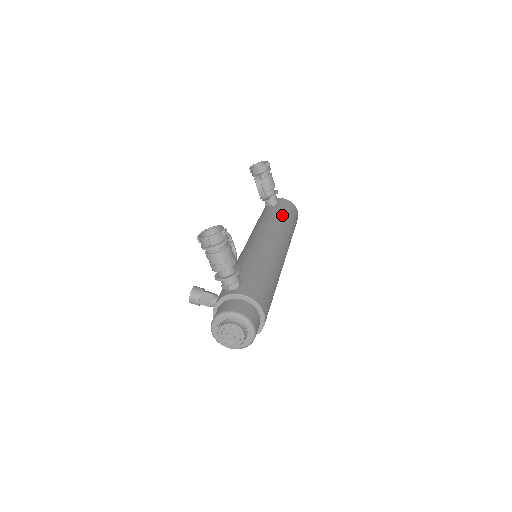
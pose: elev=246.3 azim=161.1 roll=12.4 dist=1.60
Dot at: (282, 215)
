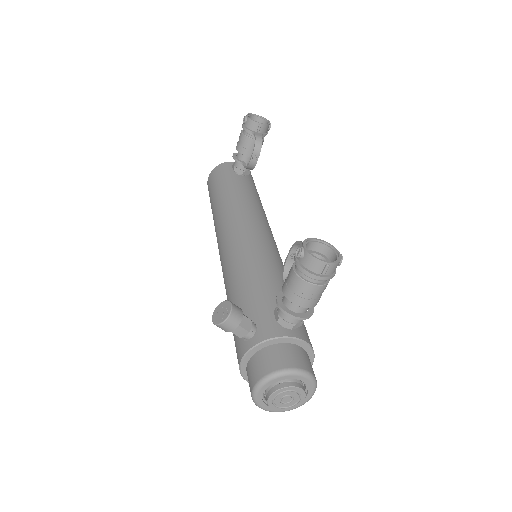
Dot at: (259, 197)
